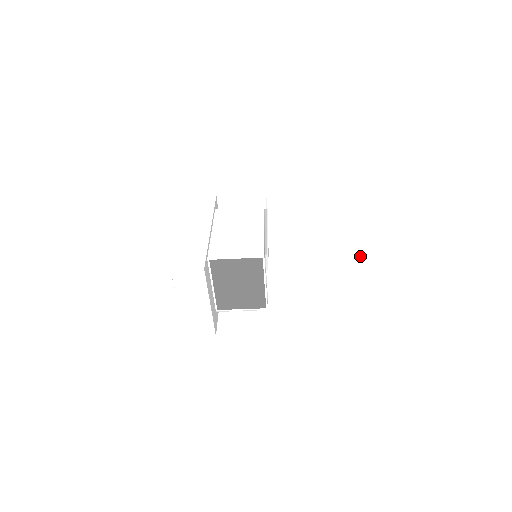
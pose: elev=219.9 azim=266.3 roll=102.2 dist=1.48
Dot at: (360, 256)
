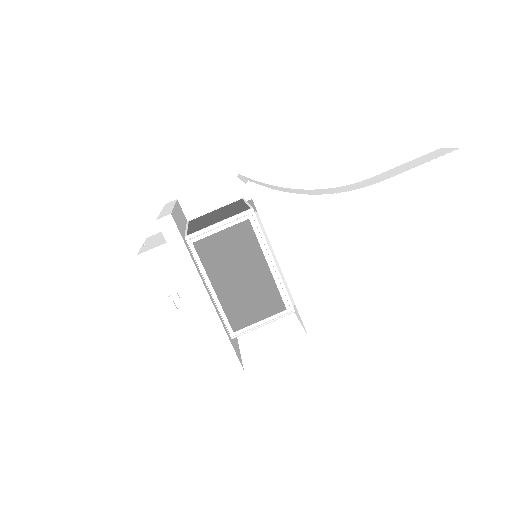
Dot at: occluded
